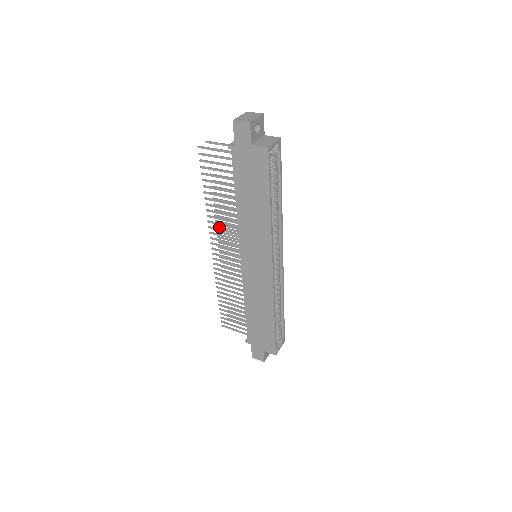
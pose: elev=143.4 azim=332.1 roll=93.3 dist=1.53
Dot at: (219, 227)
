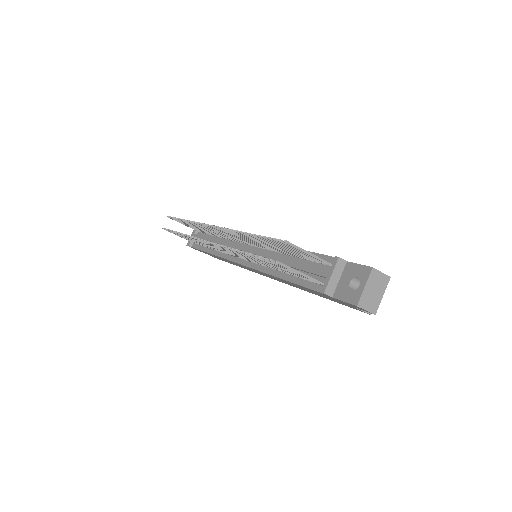
Dot at: occluded
